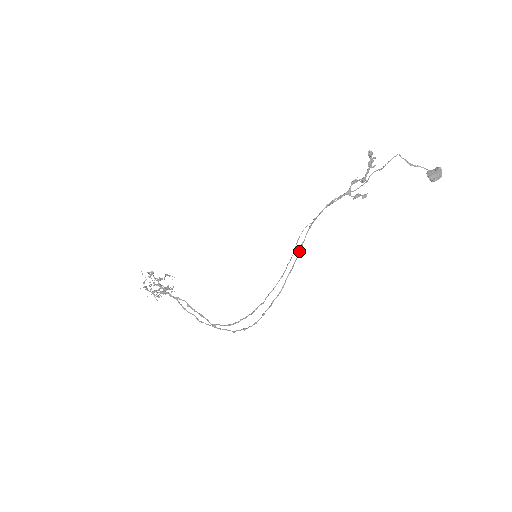
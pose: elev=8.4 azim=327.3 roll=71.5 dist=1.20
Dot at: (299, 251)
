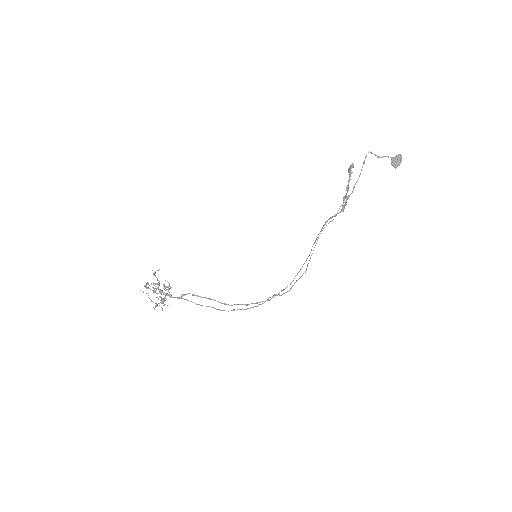
Dot at: (306, 259)
